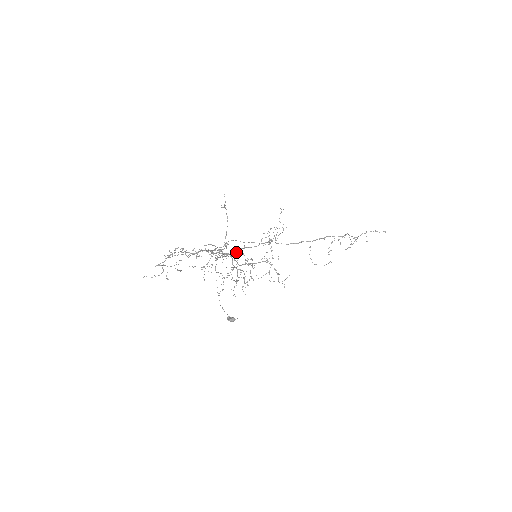
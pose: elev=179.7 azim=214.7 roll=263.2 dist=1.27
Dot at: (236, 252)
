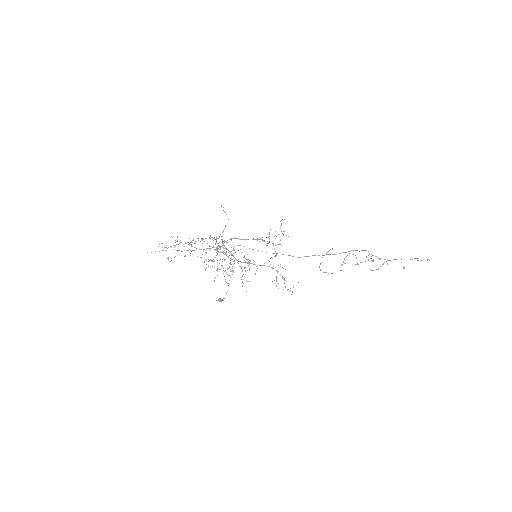
Dot at: occluded
